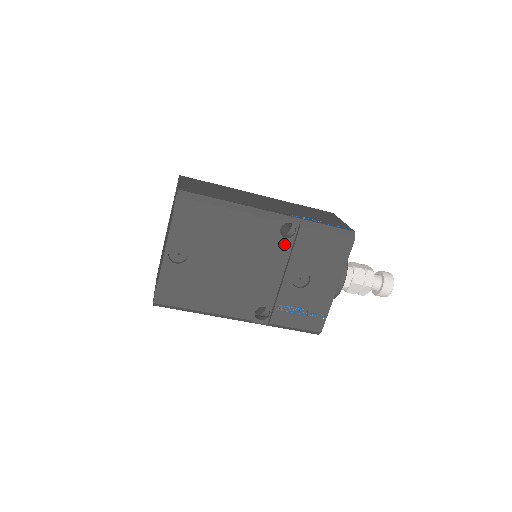
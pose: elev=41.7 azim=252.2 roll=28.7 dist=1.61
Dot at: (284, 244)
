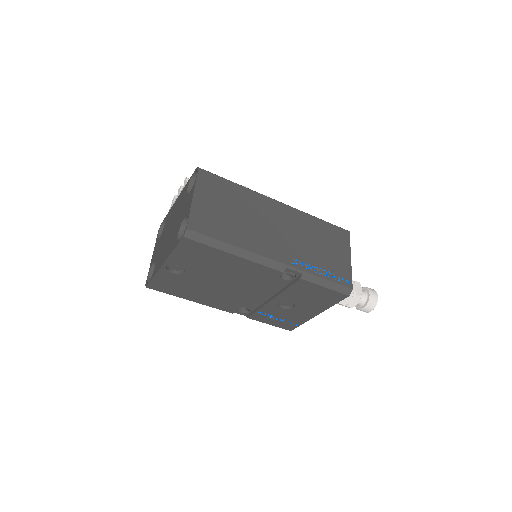
Dot at: (280, 282)
